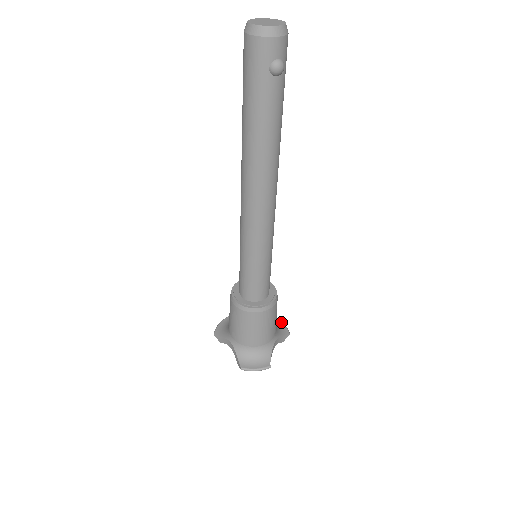
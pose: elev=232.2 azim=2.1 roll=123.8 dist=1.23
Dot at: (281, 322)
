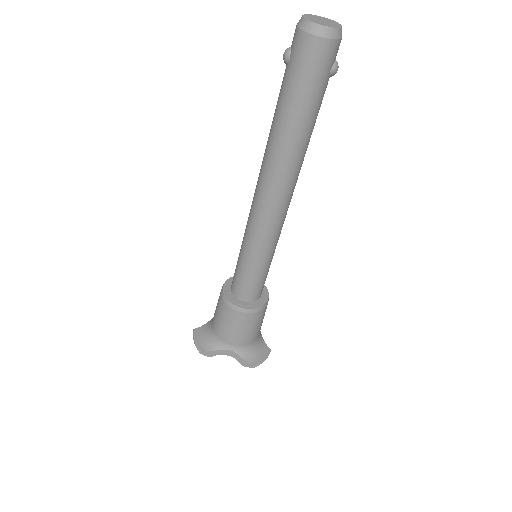
Dot at: occluded
